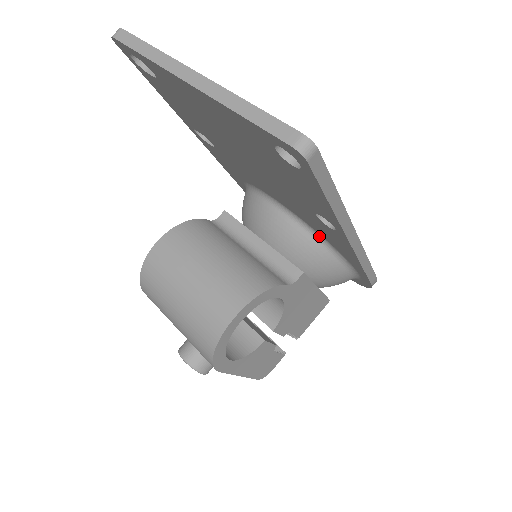
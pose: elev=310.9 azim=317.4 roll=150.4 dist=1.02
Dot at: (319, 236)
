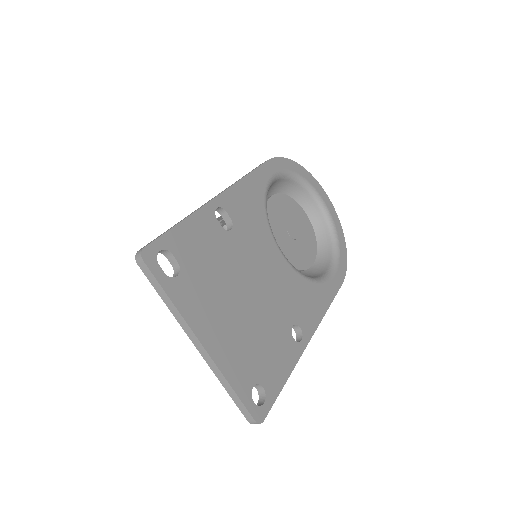
Dot at: occluded
